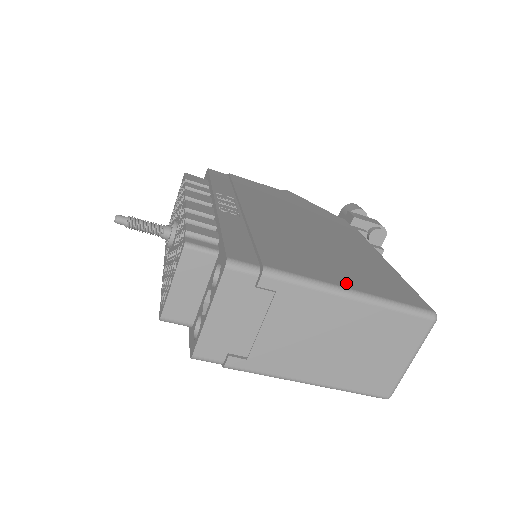
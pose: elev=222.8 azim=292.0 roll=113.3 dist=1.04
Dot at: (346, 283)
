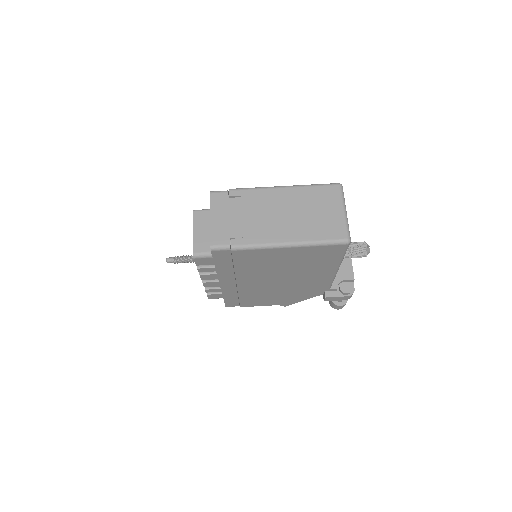
Dot at: occluded
